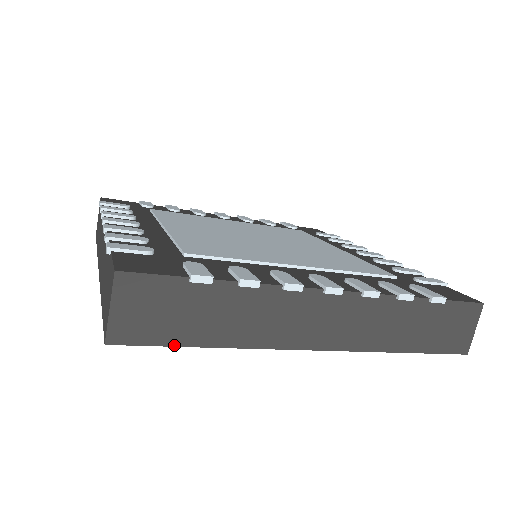
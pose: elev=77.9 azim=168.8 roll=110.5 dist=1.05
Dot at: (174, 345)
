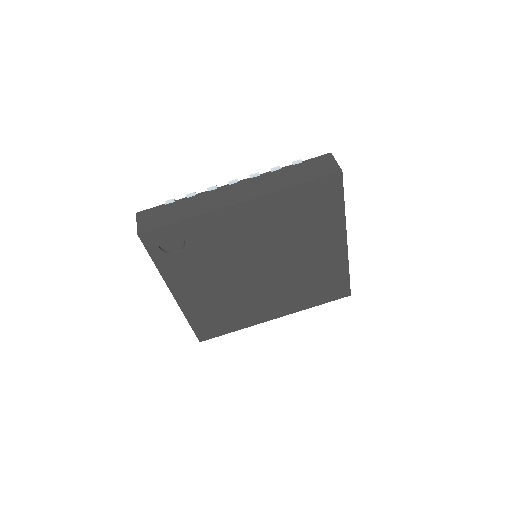
Dot at: occluded
